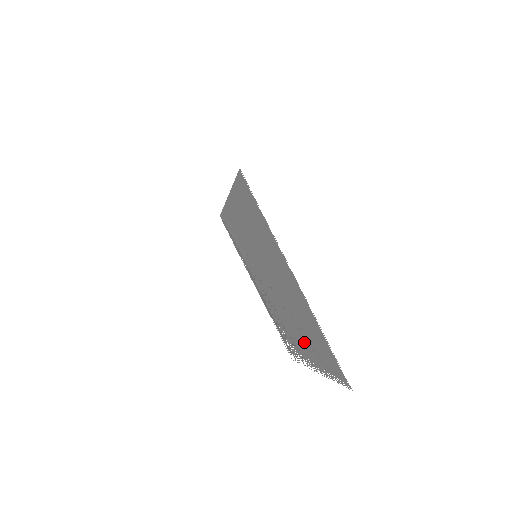
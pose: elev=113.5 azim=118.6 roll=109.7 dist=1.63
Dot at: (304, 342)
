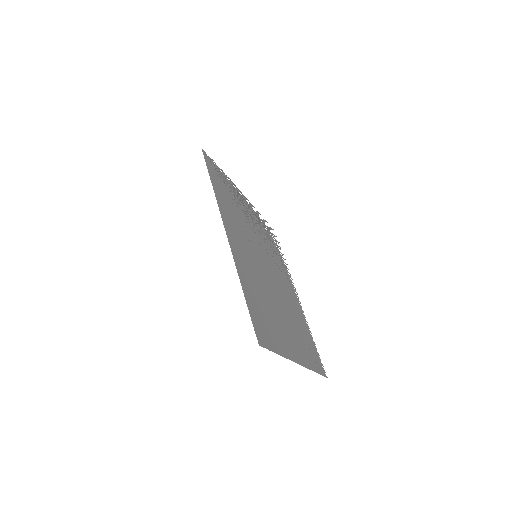
Dot at: (295, 306)
